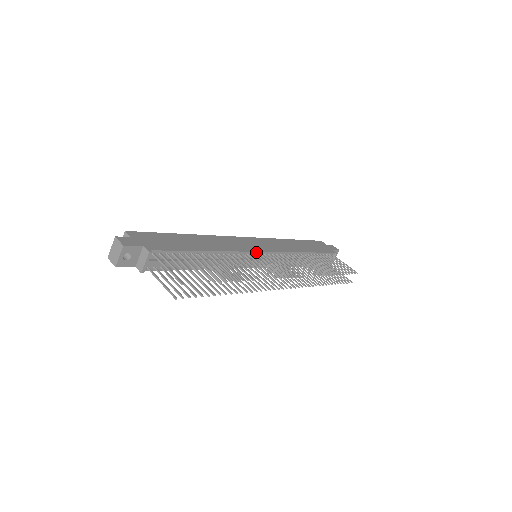
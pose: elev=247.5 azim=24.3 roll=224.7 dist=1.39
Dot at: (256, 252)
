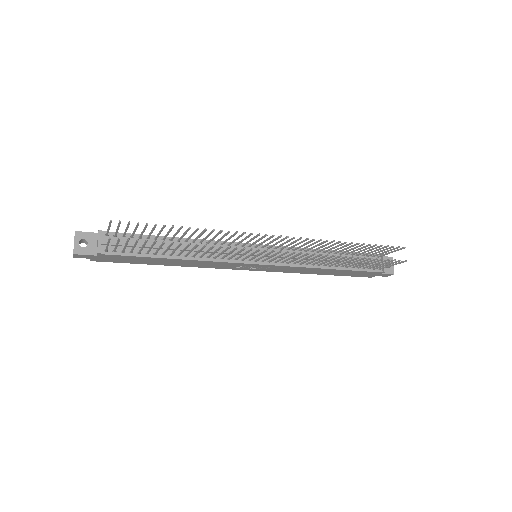
Dot at: (246, 244)
